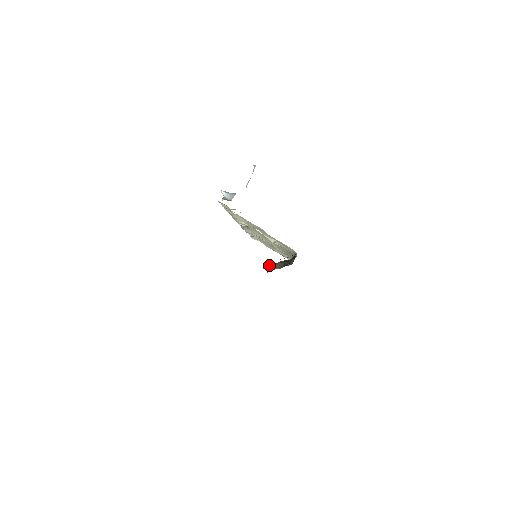
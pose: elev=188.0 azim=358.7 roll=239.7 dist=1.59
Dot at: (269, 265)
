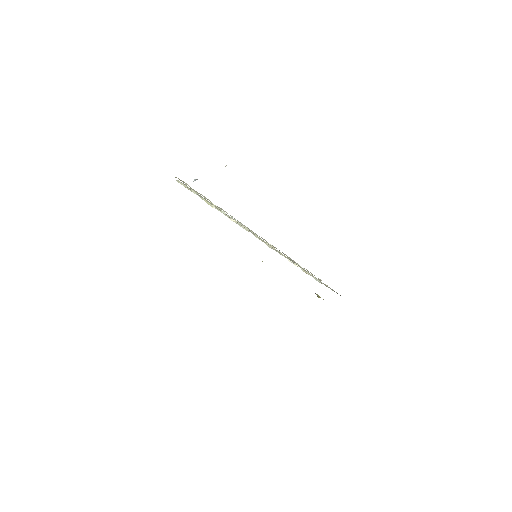
Dot at: occluded
